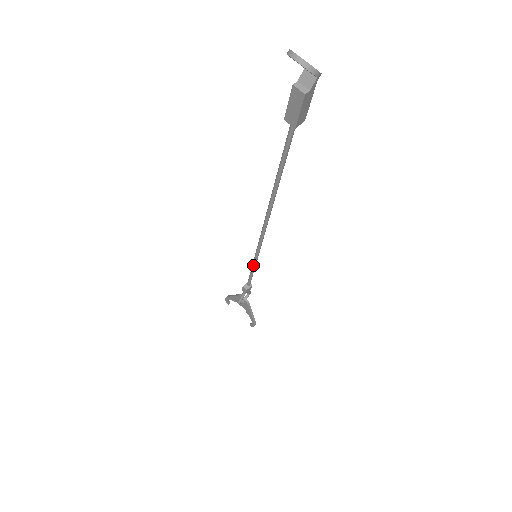
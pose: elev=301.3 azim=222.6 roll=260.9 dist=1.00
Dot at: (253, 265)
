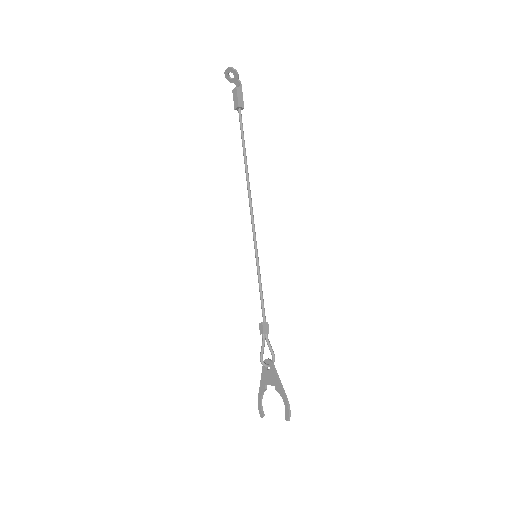
Dot at: (258, 274)
